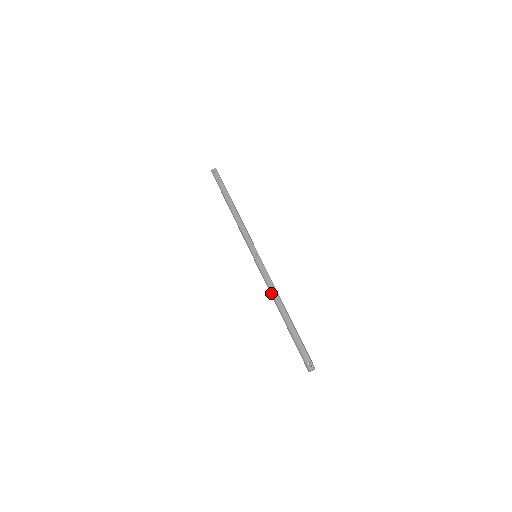
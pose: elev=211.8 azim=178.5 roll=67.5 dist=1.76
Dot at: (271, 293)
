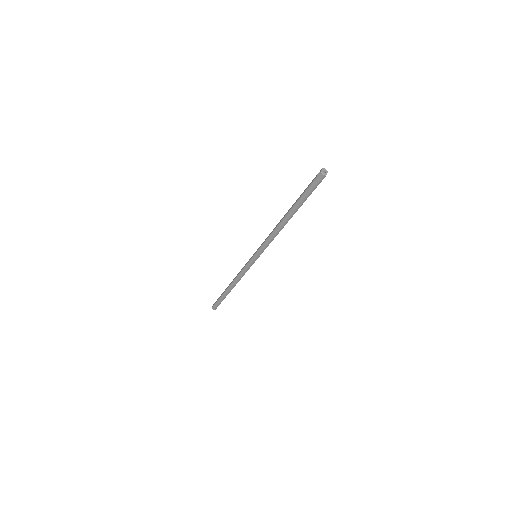
Dot at: (273, 232)
